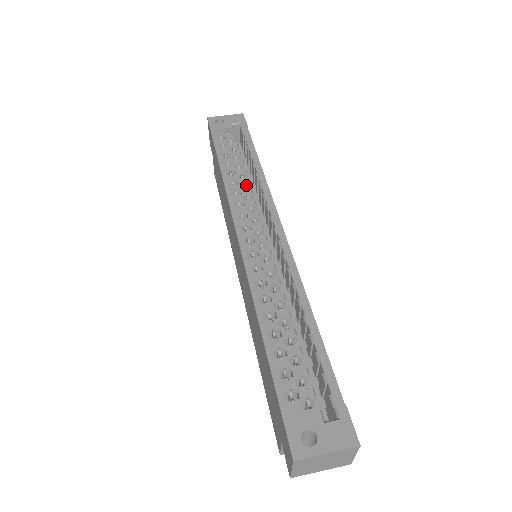
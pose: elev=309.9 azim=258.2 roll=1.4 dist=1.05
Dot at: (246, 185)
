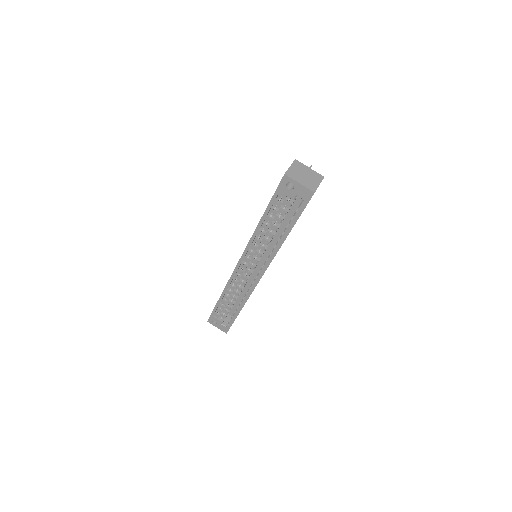
Dot at: (265, 244)
